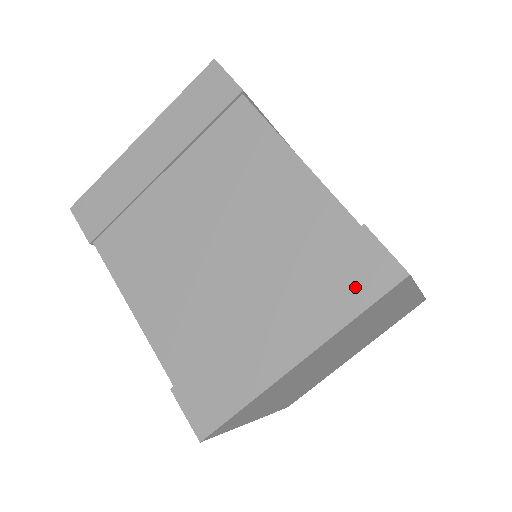
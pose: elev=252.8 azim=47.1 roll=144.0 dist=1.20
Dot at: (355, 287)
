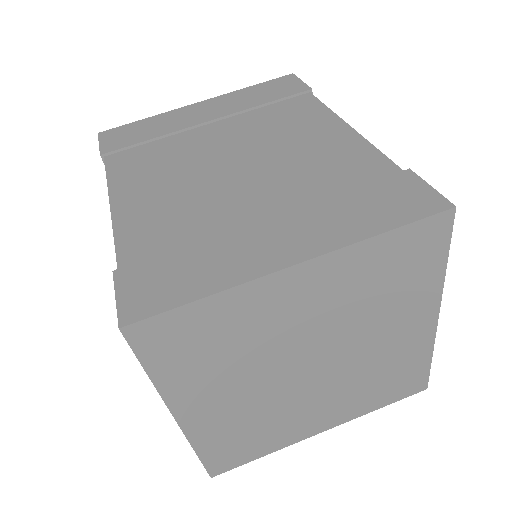
Dot at: (388, 209)
